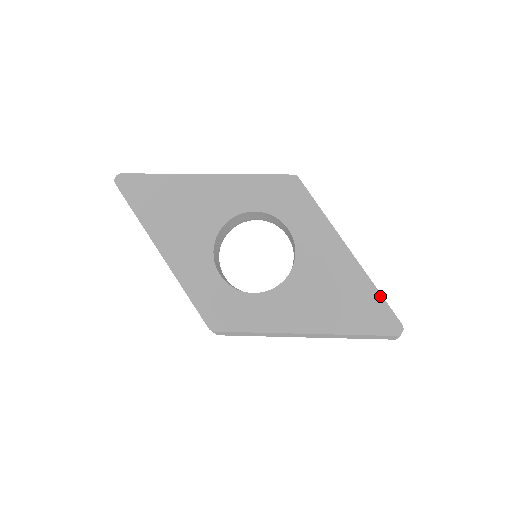
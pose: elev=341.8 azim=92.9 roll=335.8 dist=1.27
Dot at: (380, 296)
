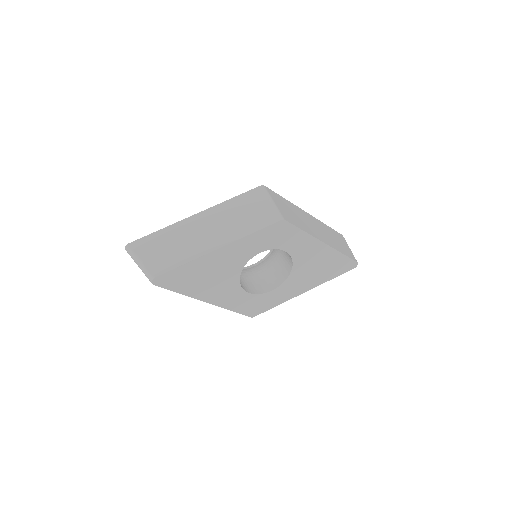
Dot at: (344, 256)
